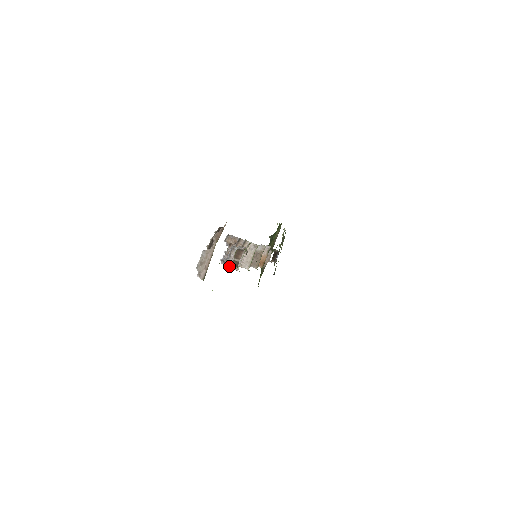
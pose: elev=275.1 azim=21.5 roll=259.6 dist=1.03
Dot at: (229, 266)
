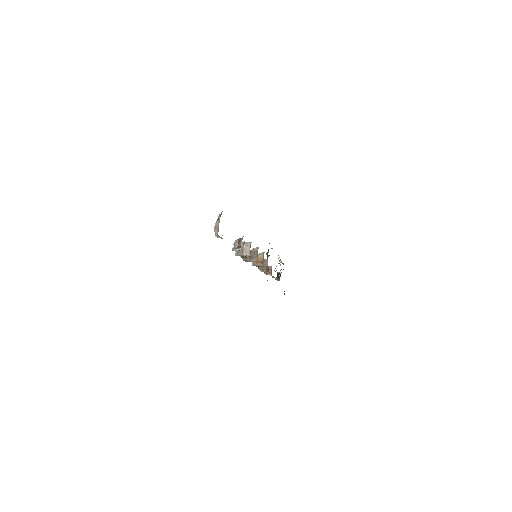
Dot at: (236, 249)
